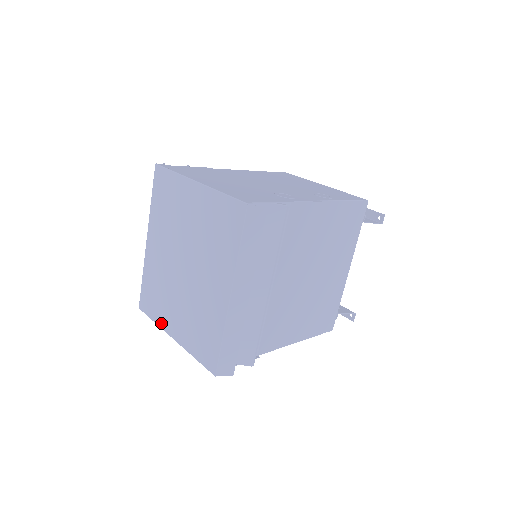
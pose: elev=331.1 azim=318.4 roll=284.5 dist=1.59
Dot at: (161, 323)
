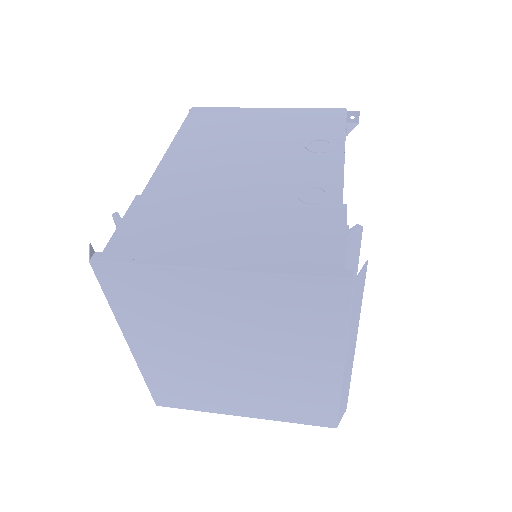
Dot at: (212, 410)
